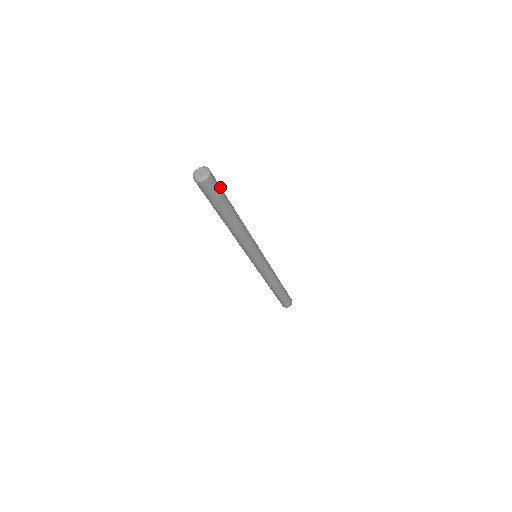
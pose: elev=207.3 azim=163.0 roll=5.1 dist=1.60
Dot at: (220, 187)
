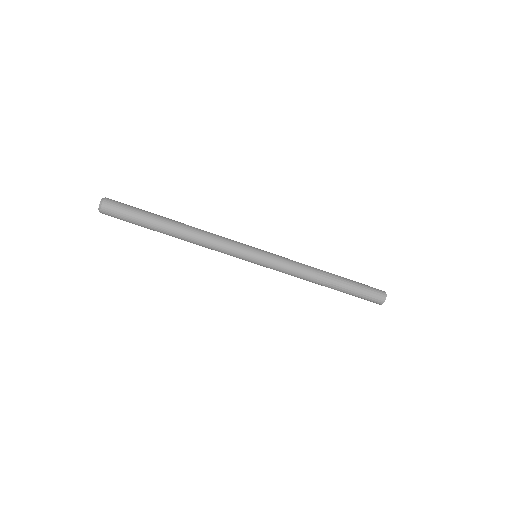
Dot at: (129, 208)
